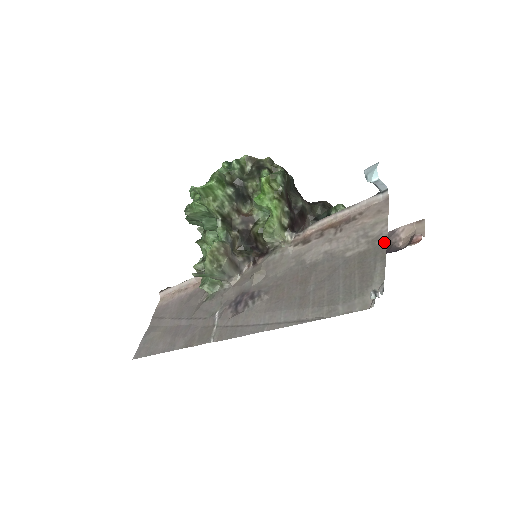
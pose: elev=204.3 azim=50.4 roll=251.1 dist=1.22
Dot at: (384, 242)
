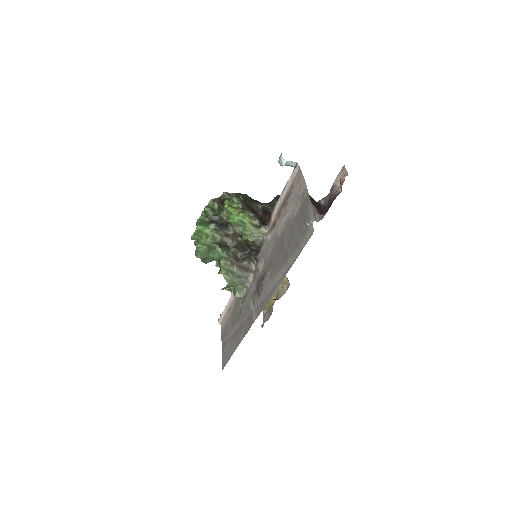
Dot at: (307, 193)
